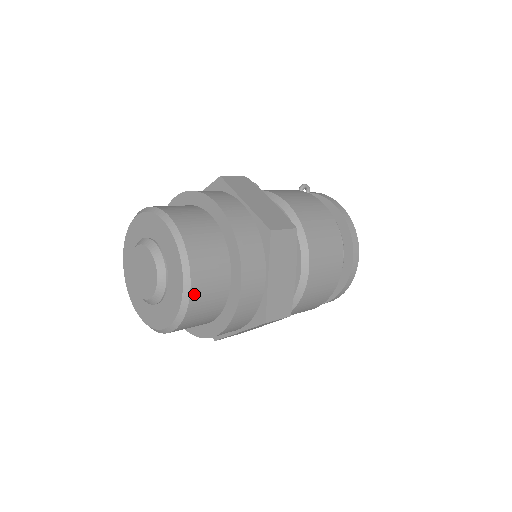
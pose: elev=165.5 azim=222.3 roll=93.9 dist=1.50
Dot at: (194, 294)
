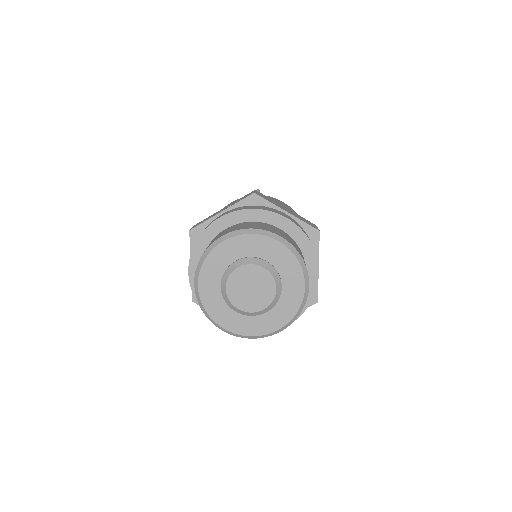
Dot at: (308, 292)
